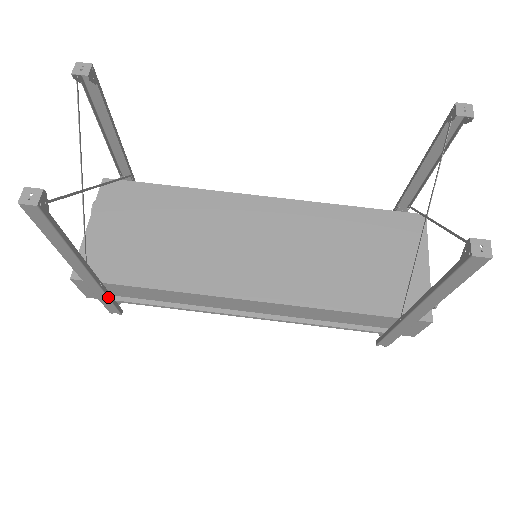
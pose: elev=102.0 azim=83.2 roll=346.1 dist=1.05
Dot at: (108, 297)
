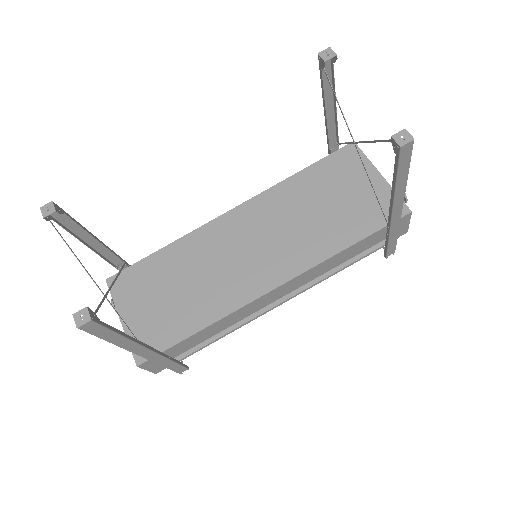
Dot at: (172, 361)
